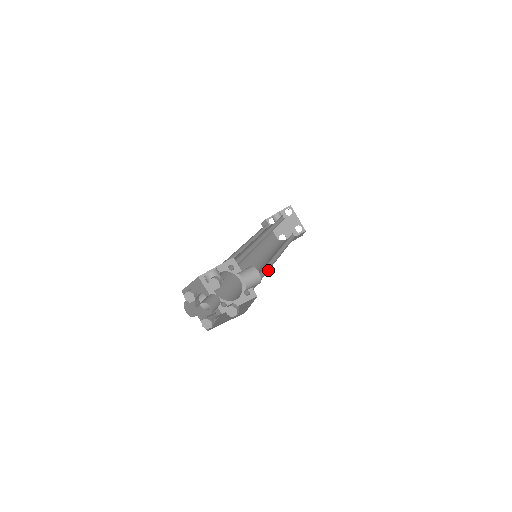
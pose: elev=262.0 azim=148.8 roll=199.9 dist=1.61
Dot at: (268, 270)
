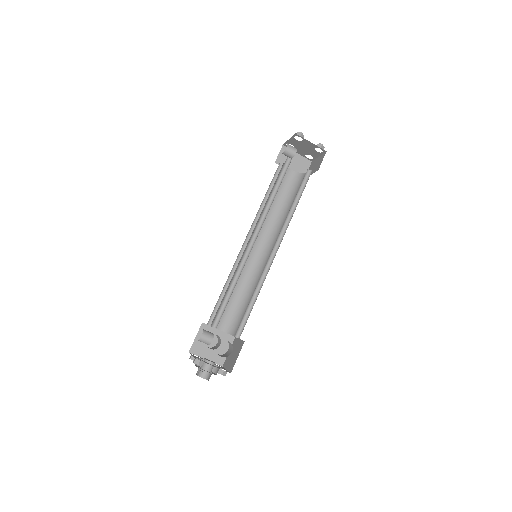
Dot at: occluded
